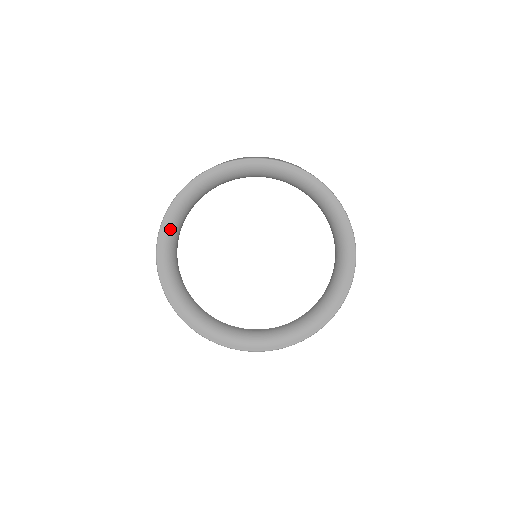
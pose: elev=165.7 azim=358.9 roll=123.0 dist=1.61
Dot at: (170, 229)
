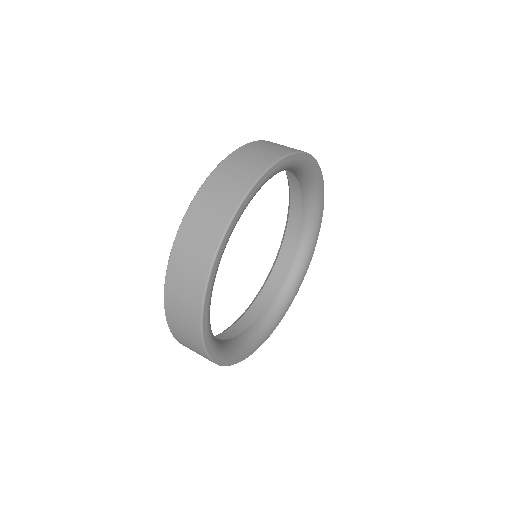
Dot at: (213, 342)
